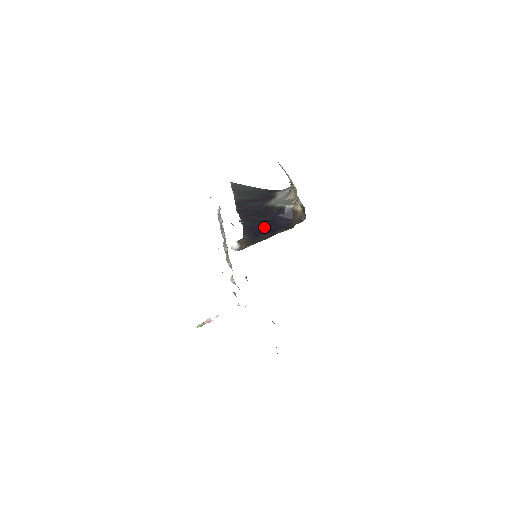
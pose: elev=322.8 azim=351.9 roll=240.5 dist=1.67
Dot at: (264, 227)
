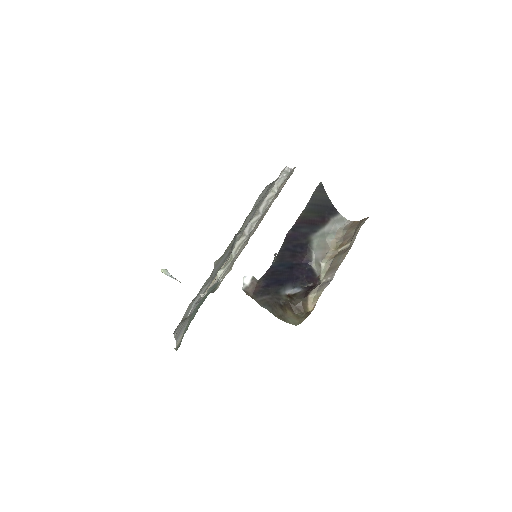
Dot at: (281, 275)
